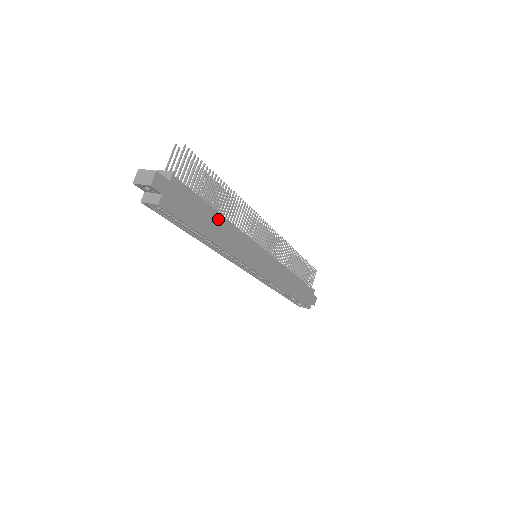
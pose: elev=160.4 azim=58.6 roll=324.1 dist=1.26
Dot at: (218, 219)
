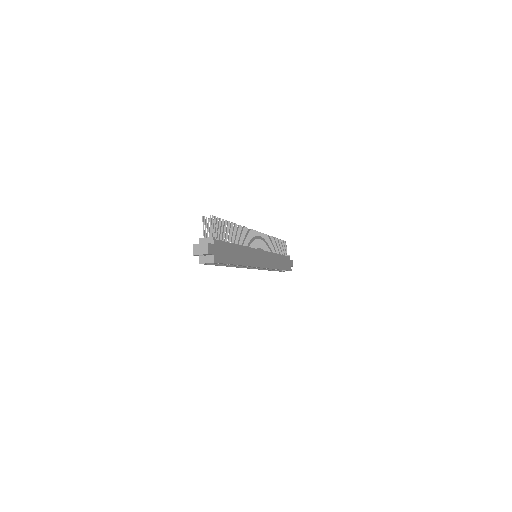
Dot at: (237, 249)
